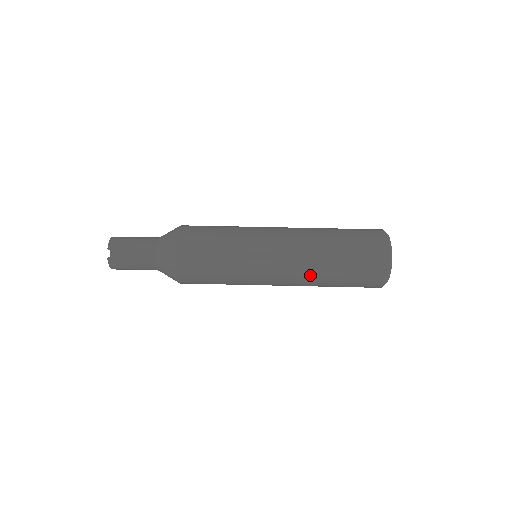
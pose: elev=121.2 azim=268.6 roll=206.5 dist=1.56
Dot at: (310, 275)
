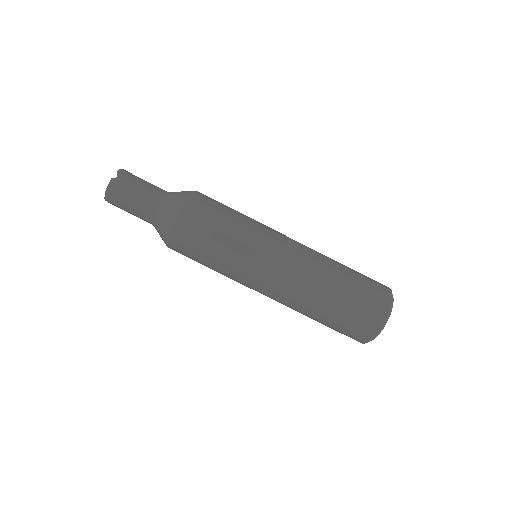
Dot at: occluded
